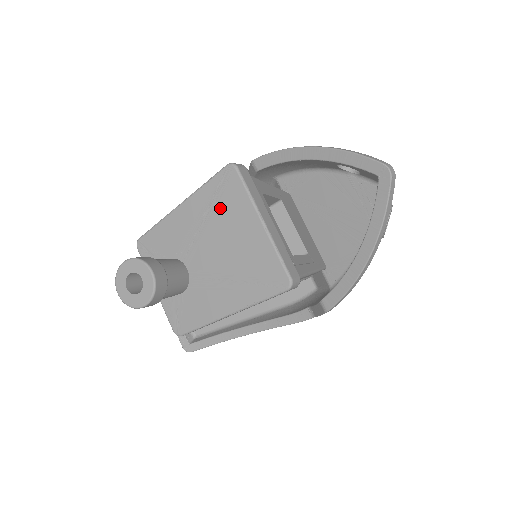
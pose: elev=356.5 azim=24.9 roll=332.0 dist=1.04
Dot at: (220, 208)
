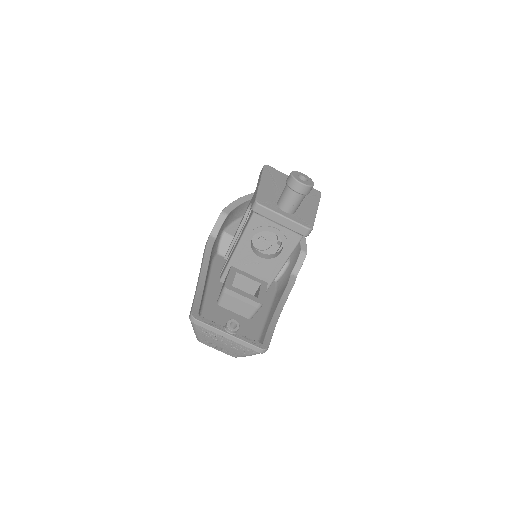
Dot at: (277, 178)
